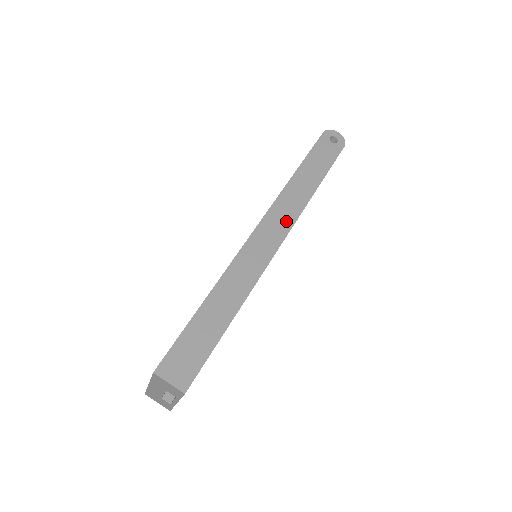
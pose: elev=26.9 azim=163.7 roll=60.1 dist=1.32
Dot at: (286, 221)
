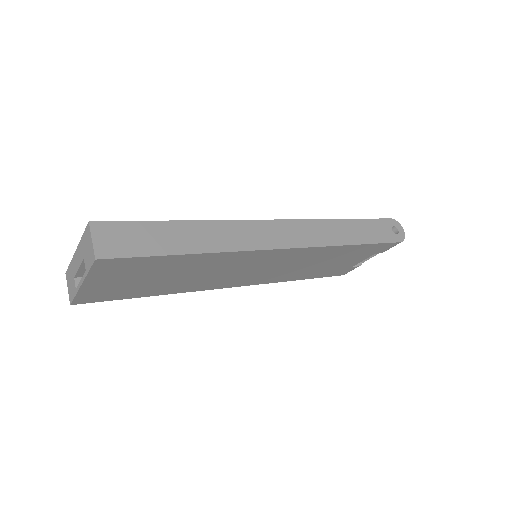
Dot at: (304, 239)
